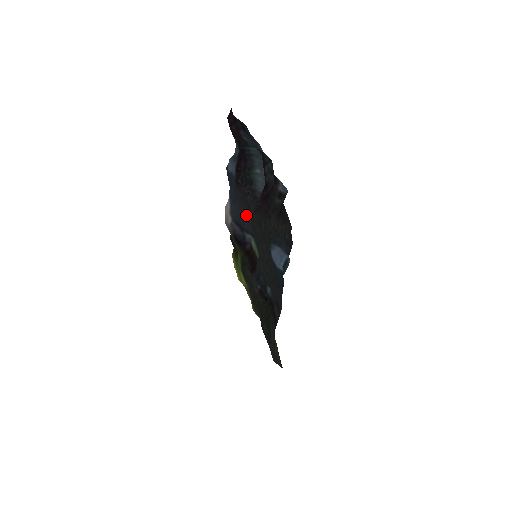
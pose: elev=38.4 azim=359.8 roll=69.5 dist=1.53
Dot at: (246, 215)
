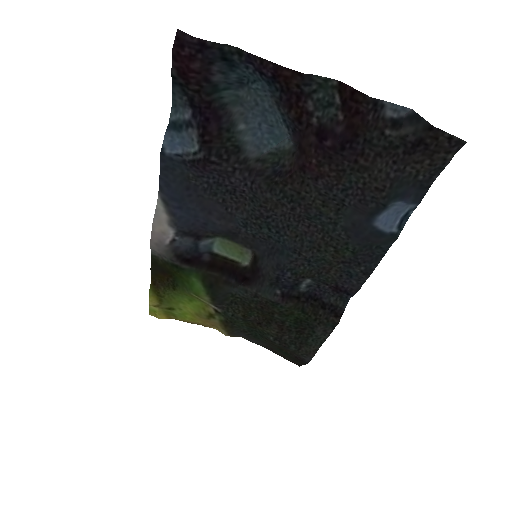
Dot at: (223, 208)
